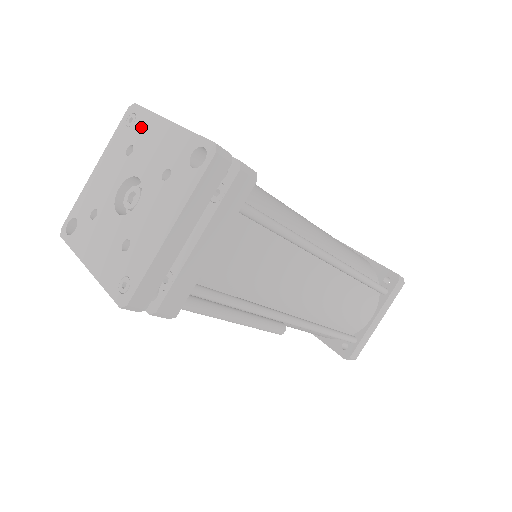
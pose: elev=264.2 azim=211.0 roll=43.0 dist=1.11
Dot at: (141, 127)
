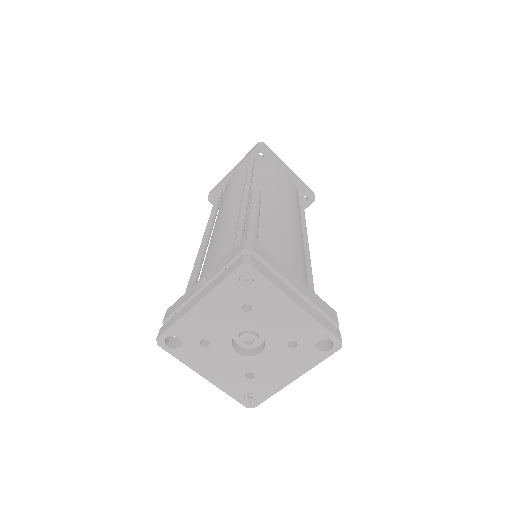
Dot at: (262, 294)
